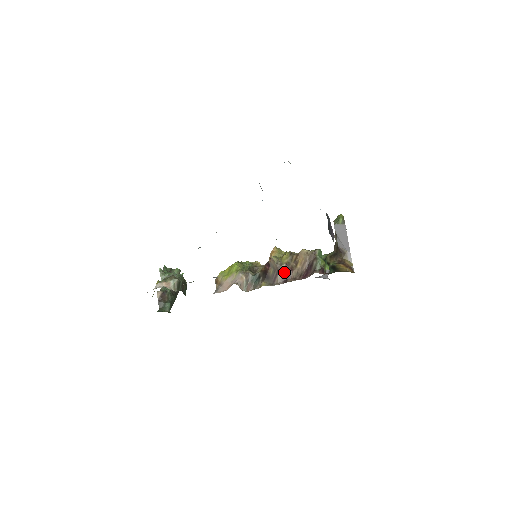
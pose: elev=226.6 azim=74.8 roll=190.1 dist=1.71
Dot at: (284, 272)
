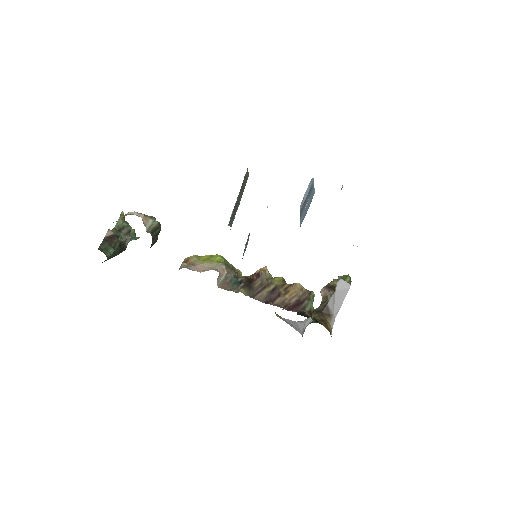
Dot at: (270, 292)
